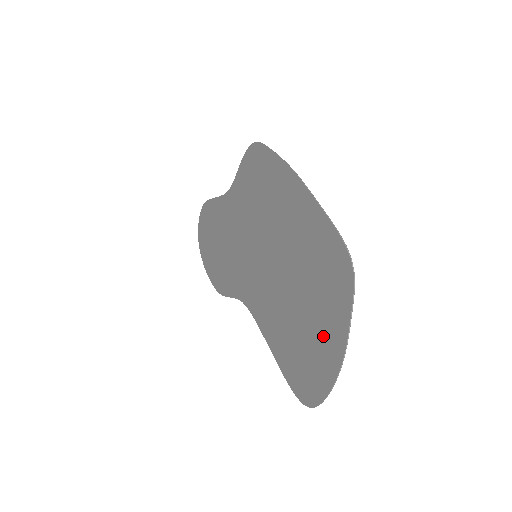
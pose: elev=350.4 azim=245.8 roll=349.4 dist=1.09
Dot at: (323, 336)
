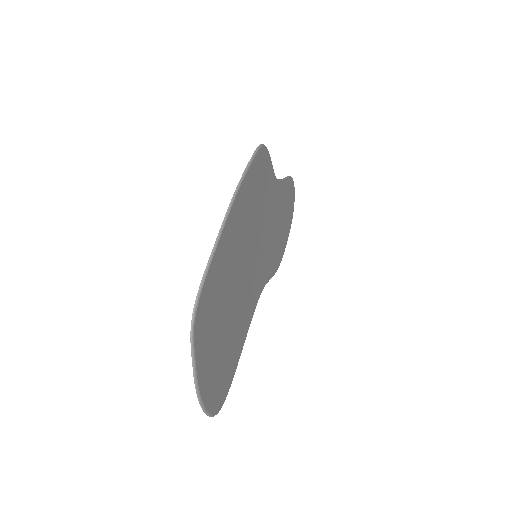
Dot at: (209, 363)
